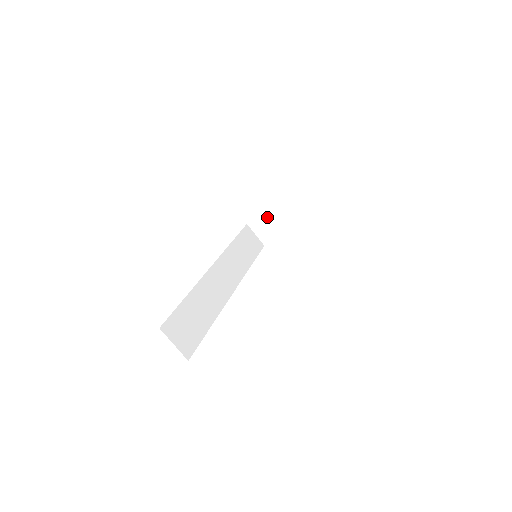
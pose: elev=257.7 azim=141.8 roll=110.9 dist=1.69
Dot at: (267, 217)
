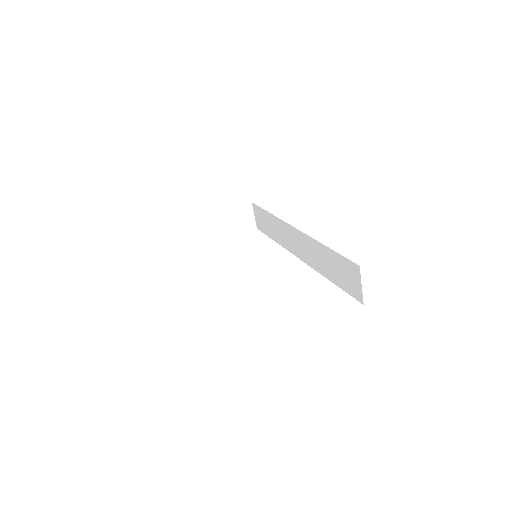
Dot at: (206, 222)
